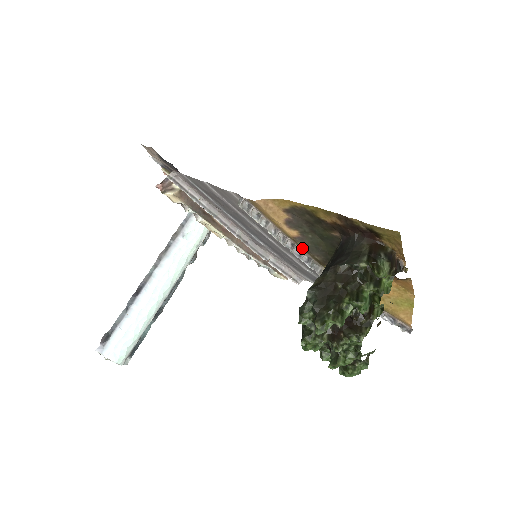
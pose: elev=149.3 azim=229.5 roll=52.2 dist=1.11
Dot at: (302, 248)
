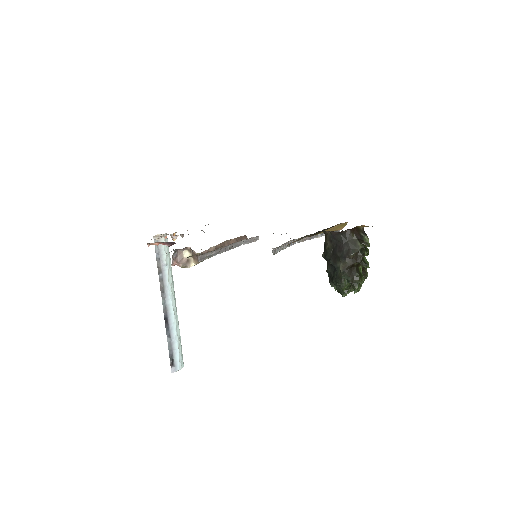
Dot at: occluded
